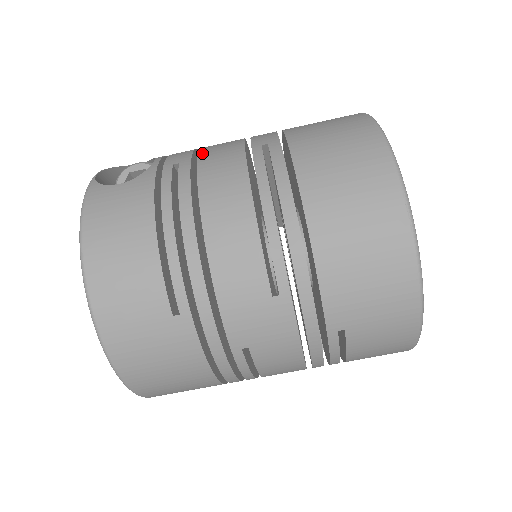
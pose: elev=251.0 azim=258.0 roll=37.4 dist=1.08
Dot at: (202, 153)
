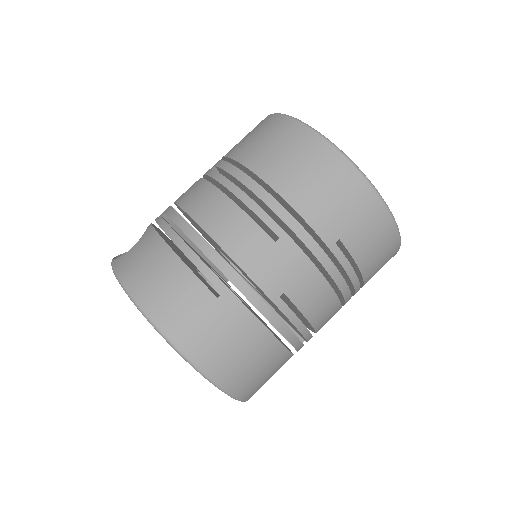
Dot at: (176, 200)
